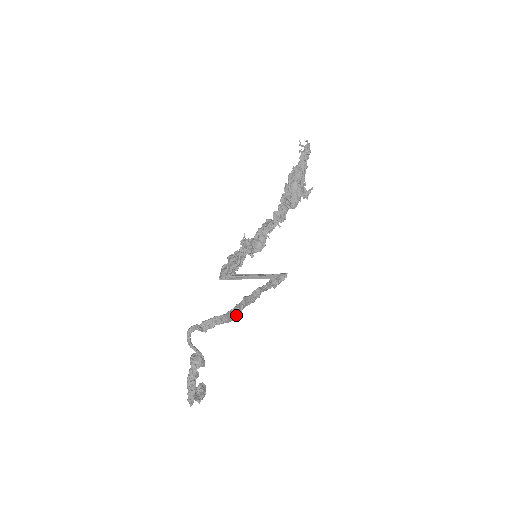
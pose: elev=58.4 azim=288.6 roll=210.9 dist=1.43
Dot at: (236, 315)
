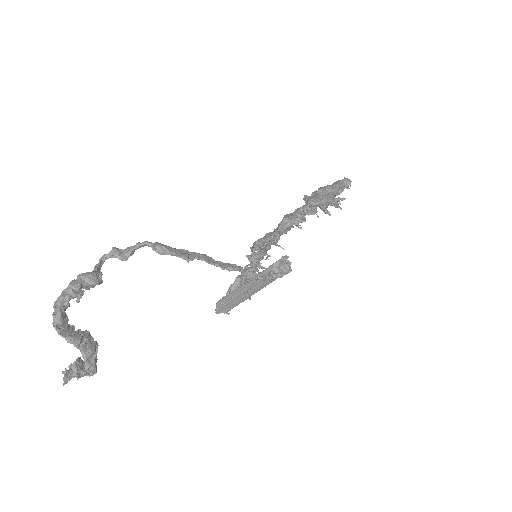
Dot at: (179, 253)
